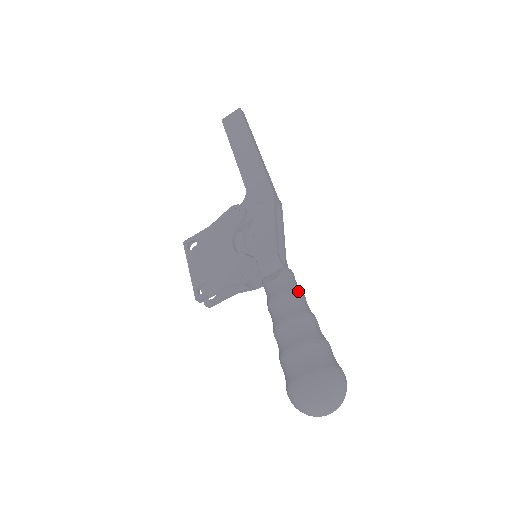
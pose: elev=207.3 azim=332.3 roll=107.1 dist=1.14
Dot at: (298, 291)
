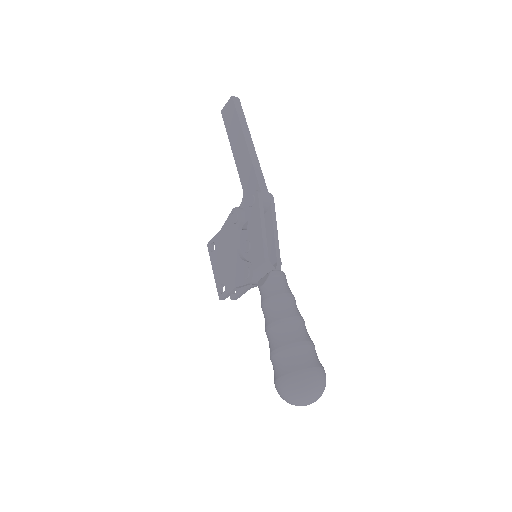
Dot at: (281, 295)
